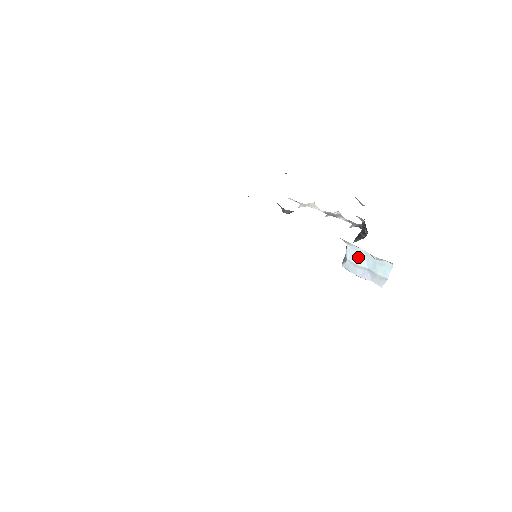
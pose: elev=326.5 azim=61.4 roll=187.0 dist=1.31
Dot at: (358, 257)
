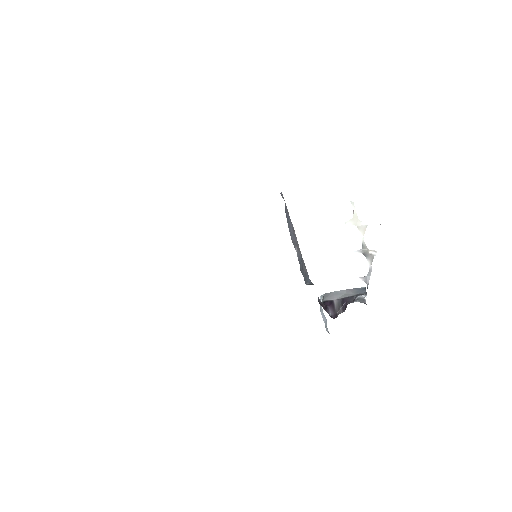
Dot at: occluded
